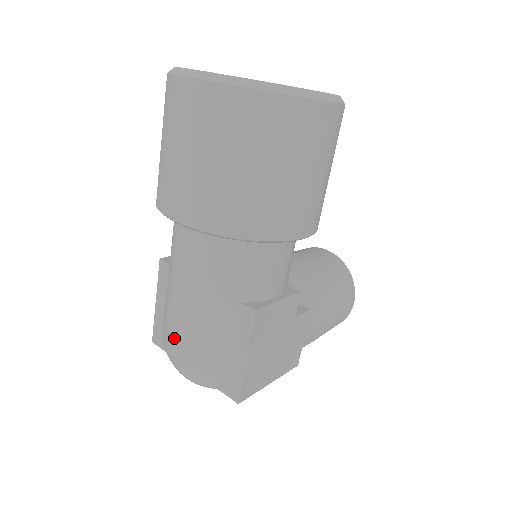
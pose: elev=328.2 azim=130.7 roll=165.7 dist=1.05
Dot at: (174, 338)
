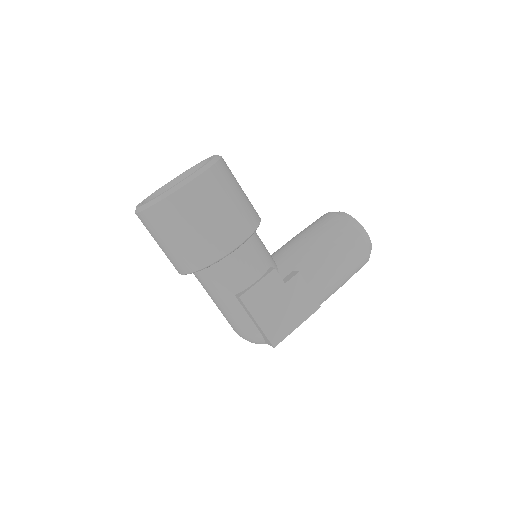
Dot at: occluded
